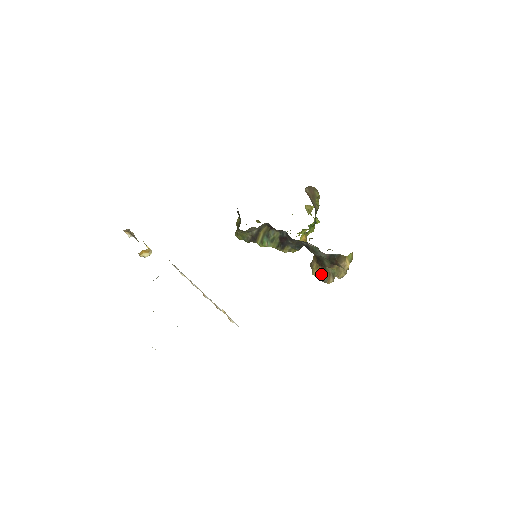
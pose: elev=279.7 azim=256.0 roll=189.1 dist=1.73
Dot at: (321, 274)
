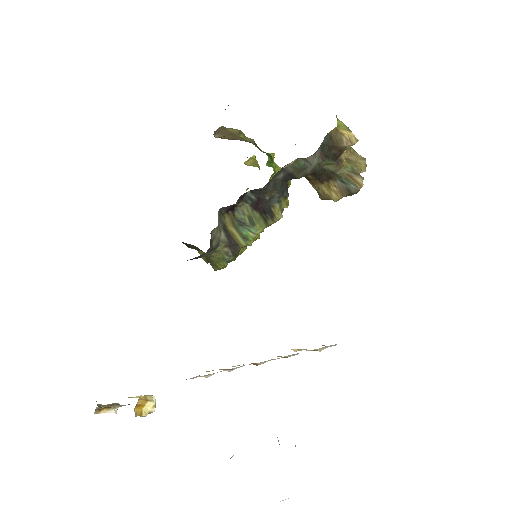
Dot at: (342, 188)
